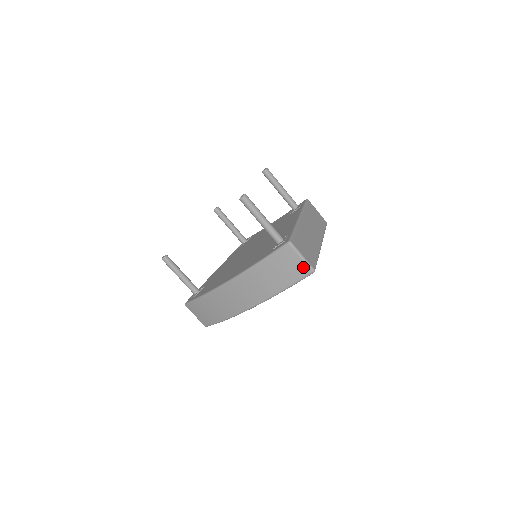
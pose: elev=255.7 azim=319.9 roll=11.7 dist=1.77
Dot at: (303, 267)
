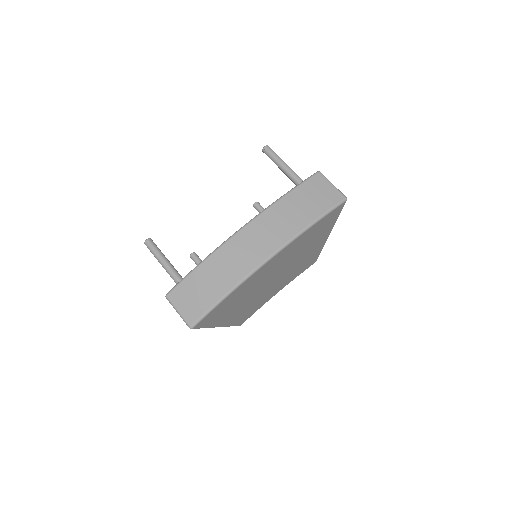
Dot at: (335, 193)
